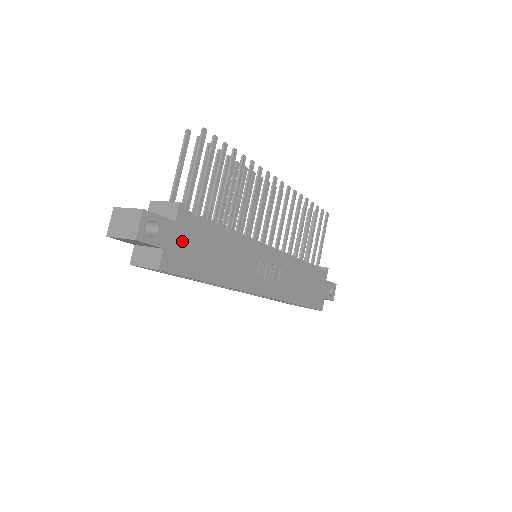
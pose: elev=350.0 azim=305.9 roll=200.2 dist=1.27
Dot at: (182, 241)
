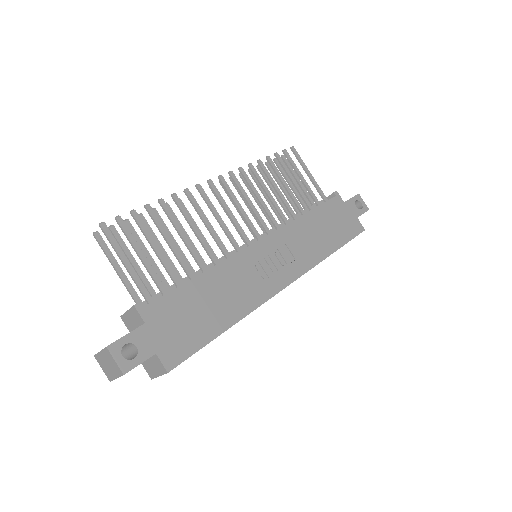
Dot at: (167, 330)
